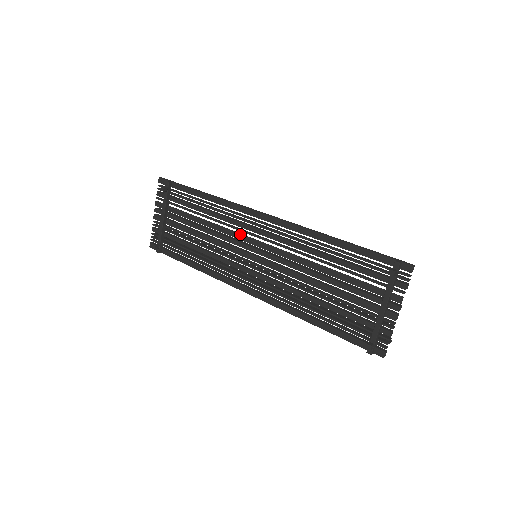
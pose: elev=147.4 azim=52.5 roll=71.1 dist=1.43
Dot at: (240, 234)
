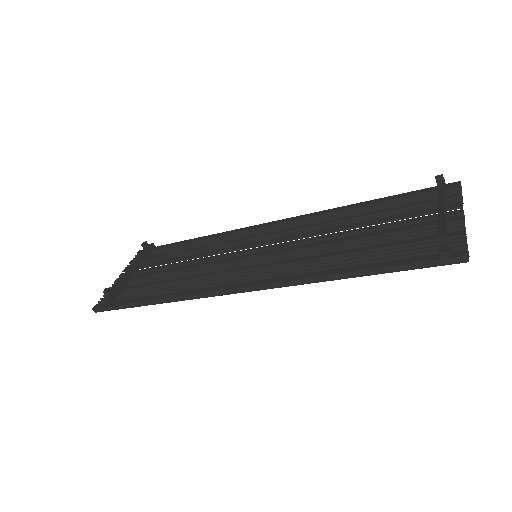
Dot at: (237, 245)
